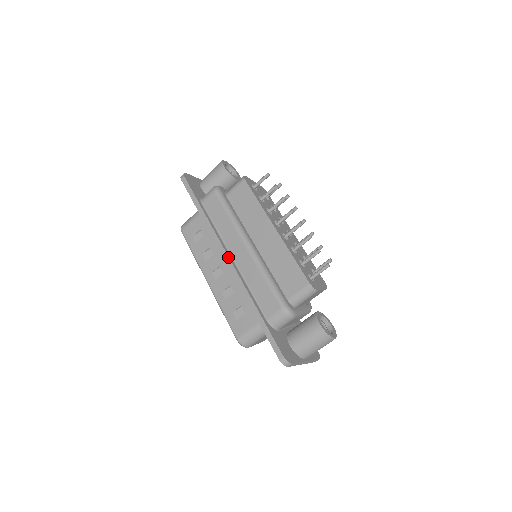
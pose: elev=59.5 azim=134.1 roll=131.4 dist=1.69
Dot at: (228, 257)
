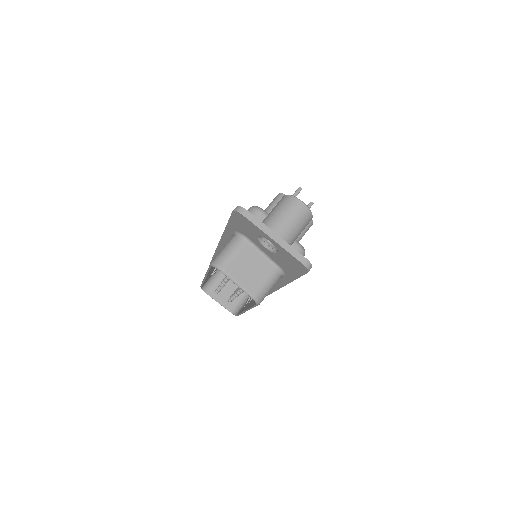
Dot at: occluded
